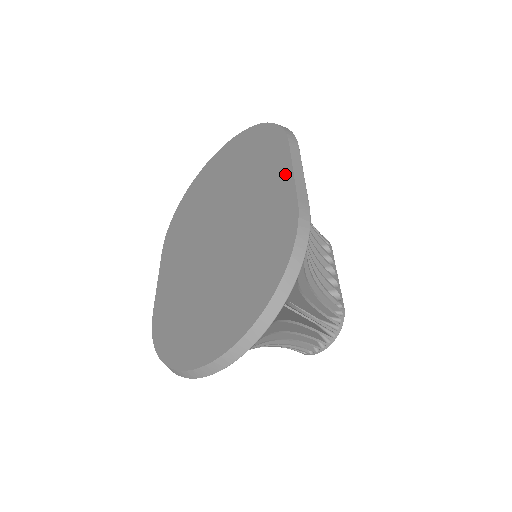
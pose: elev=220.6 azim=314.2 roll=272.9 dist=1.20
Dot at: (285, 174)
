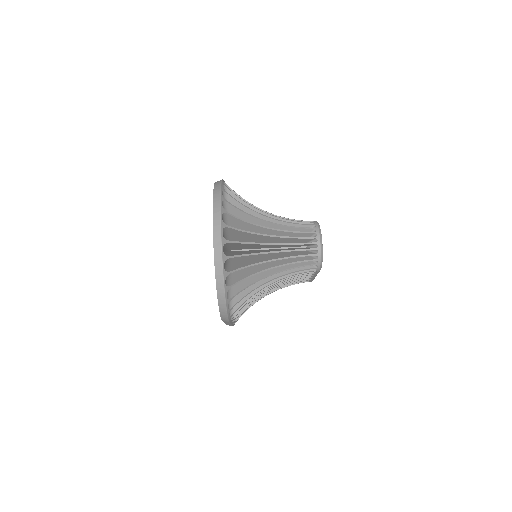
Dot at: occluded
